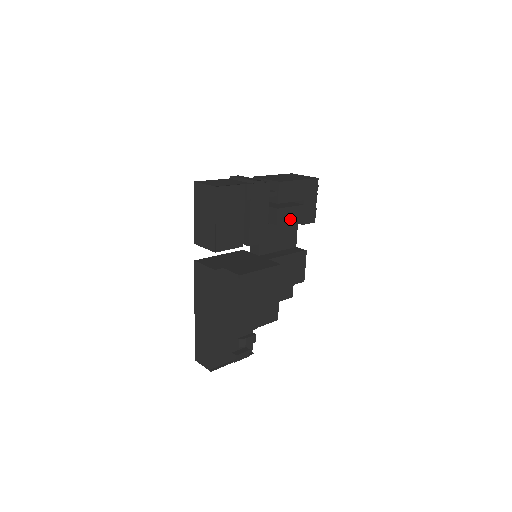
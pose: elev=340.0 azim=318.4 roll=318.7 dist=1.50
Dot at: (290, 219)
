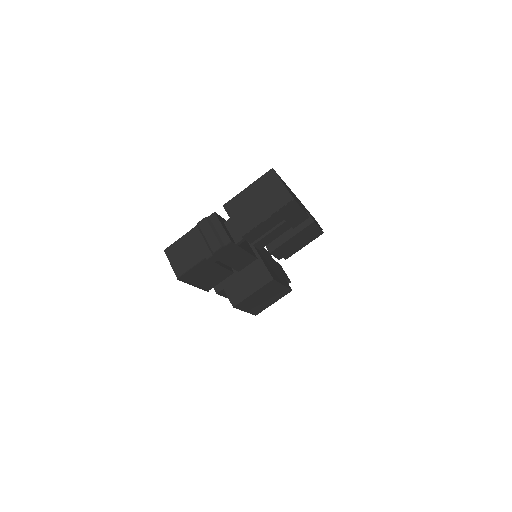
Dot at: (274, 237)
